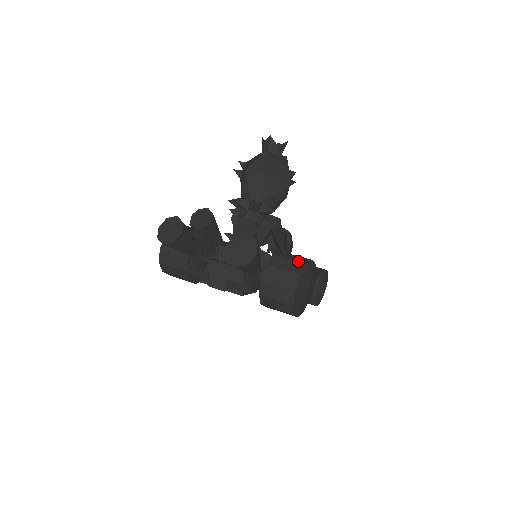
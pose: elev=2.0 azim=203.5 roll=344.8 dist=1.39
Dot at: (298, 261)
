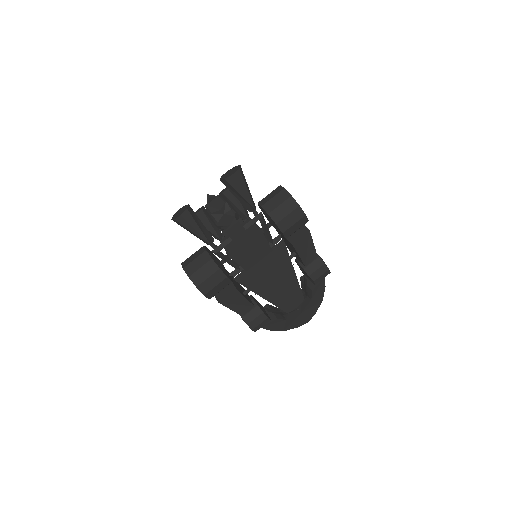
Dot at: occluded
